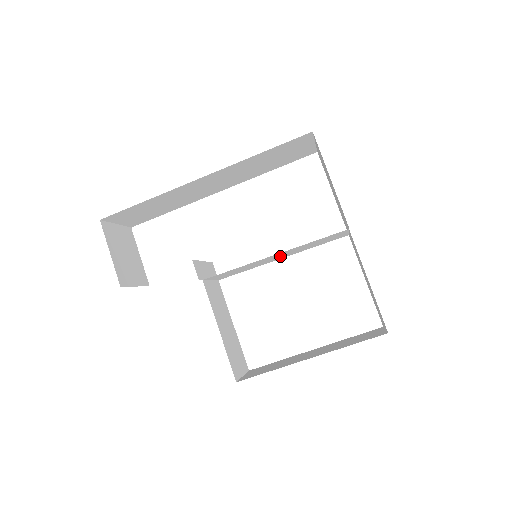
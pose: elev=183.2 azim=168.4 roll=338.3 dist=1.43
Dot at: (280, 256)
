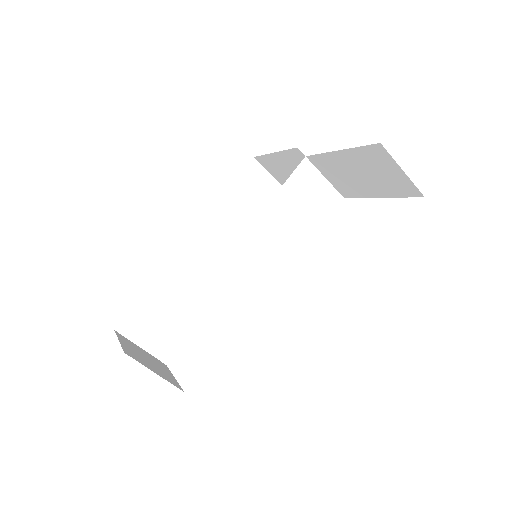
Dot at: (280, 243)
